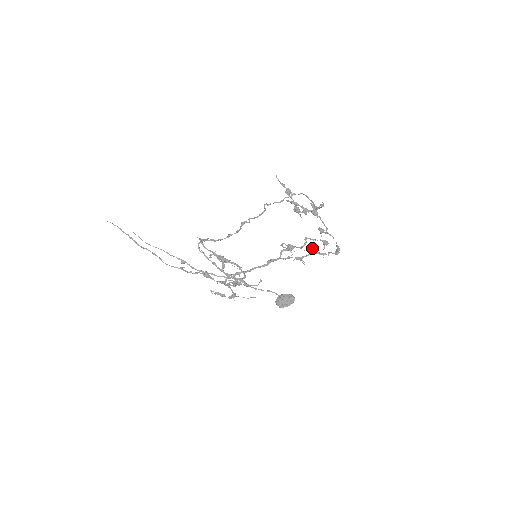
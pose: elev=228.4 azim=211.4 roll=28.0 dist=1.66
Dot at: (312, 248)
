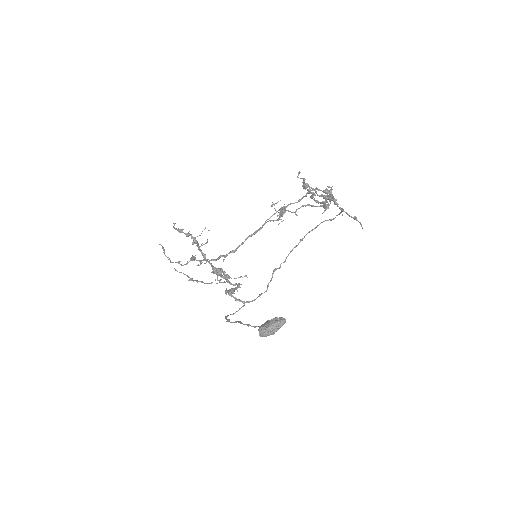
Dot at: occluded
